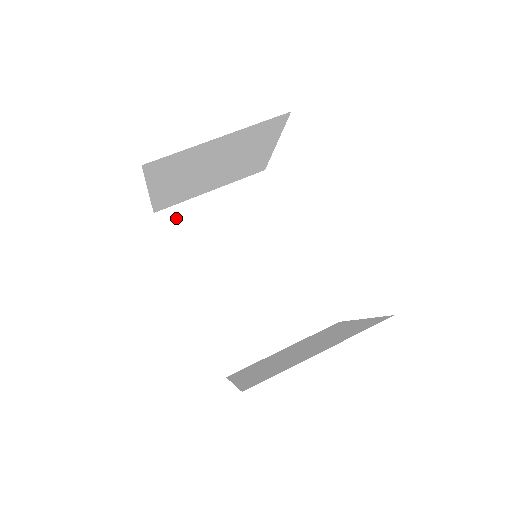
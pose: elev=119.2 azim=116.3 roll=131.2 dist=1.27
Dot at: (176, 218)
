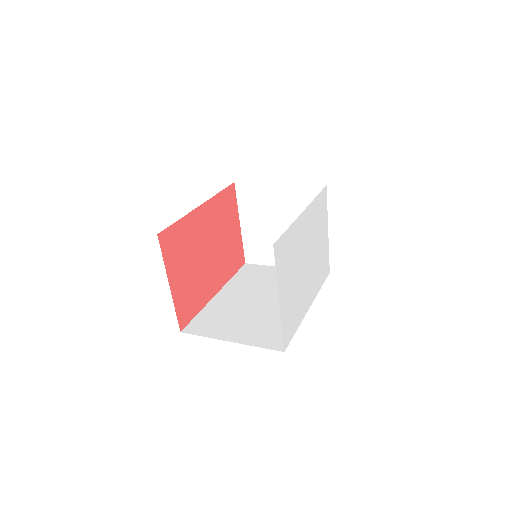
Dot at: (253, 269)
